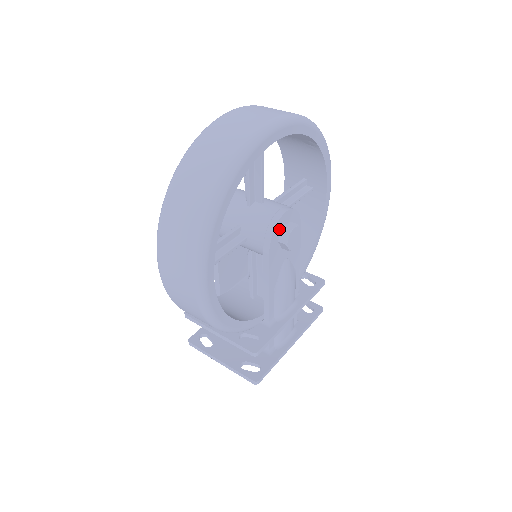
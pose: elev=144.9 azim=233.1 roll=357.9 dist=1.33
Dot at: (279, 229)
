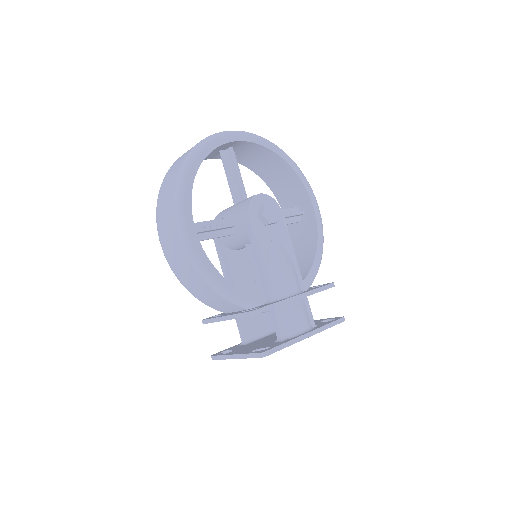
Dot at: (256, 206)
